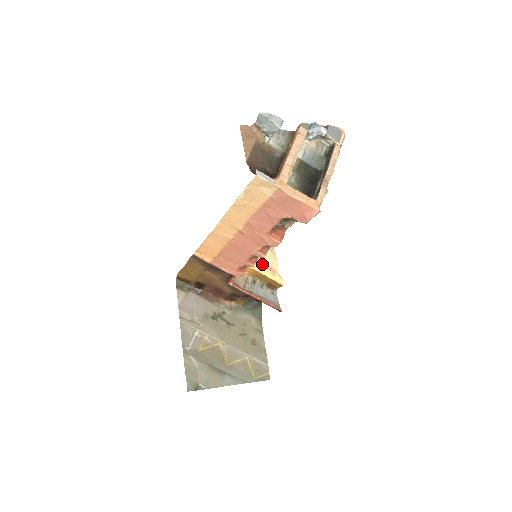
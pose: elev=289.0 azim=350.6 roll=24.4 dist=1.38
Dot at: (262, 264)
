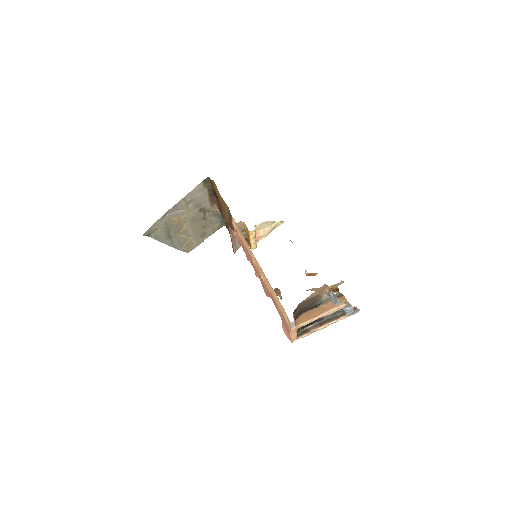
Dot at: (258, 233)
